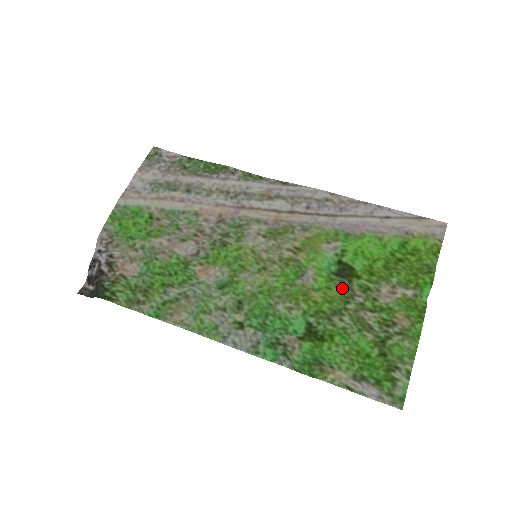
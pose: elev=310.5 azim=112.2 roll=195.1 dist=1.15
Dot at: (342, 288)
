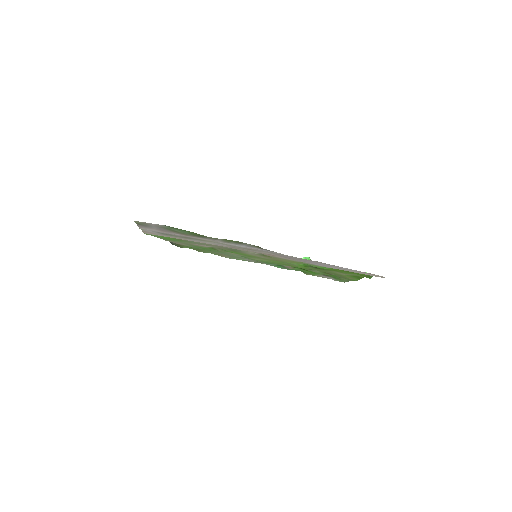
Dot at: occluded
